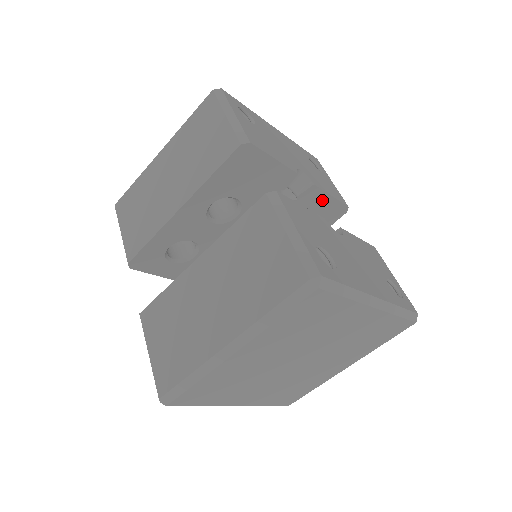
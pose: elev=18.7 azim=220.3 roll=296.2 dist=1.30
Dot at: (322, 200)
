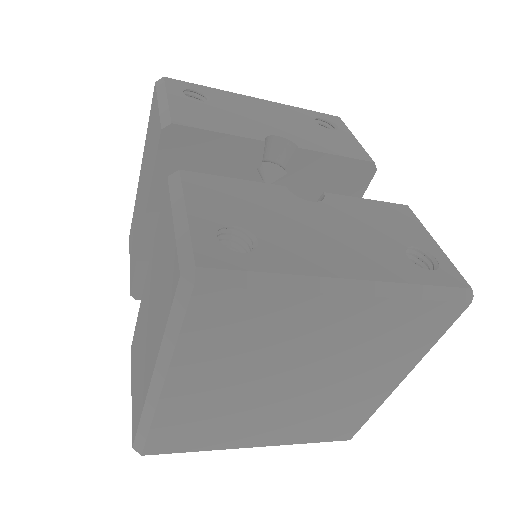
Dot at: (326, 164)
